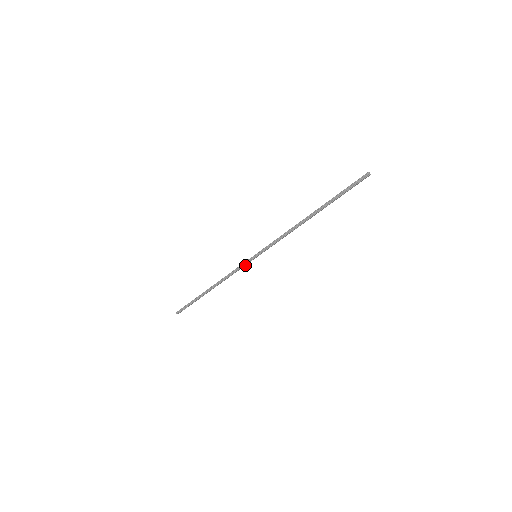
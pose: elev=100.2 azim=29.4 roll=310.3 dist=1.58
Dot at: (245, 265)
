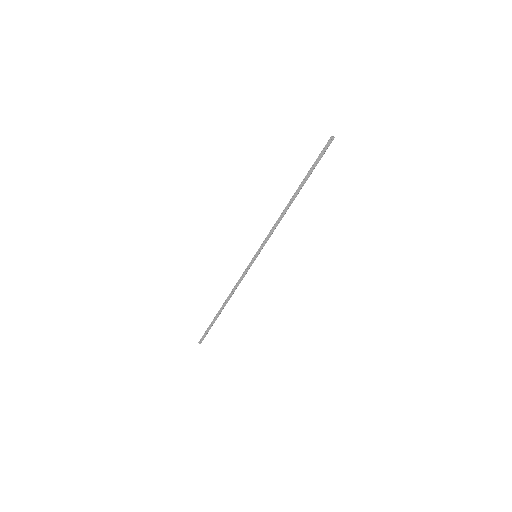
Dot at: occluded
